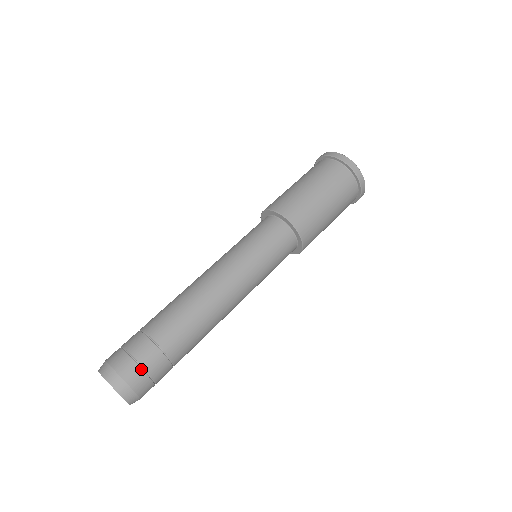
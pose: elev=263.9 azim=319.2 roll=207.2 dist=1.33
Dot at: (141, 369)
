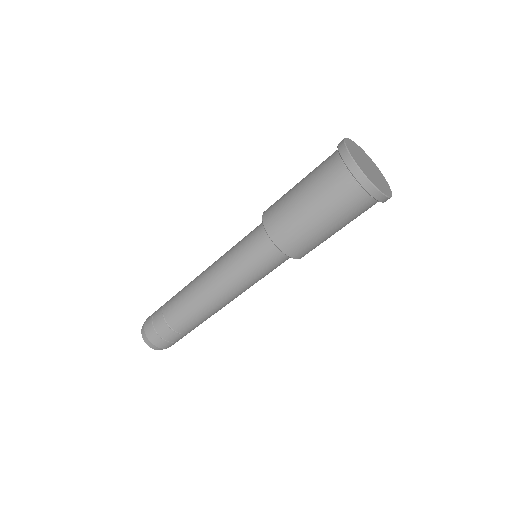
Dot at: (160, 337)
